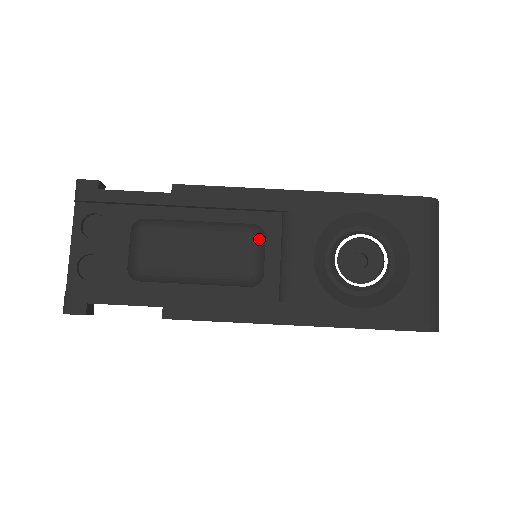
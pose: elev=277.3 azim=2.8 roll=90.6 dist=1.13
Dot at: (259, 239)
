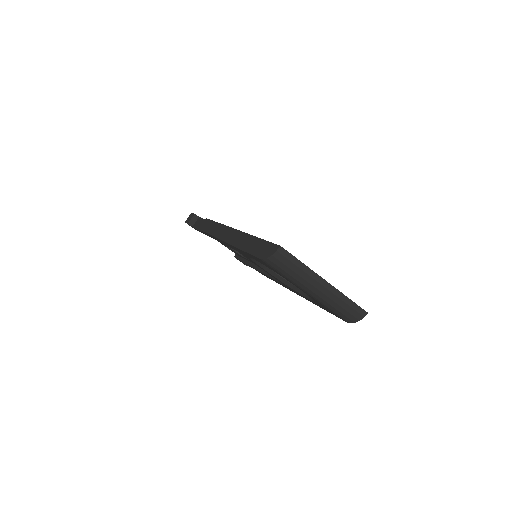
Dot at: occluded
